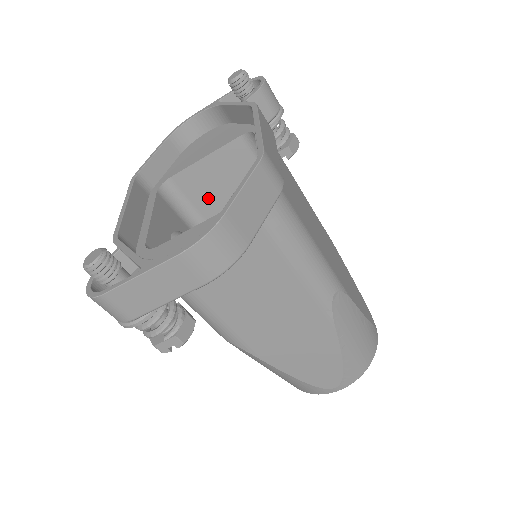
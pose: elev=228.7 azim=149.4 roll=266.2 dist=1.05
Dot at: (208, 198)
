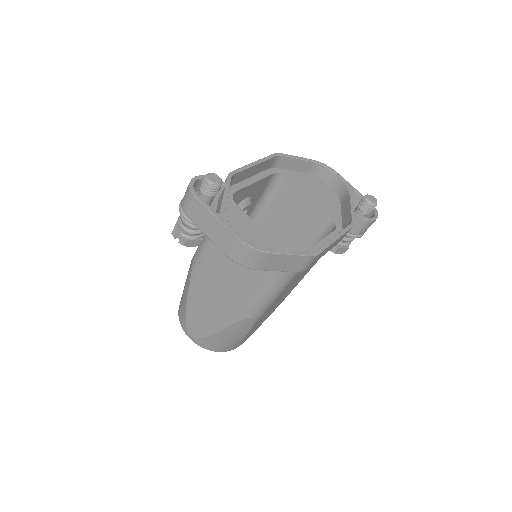
Dot at: (283, 206)
